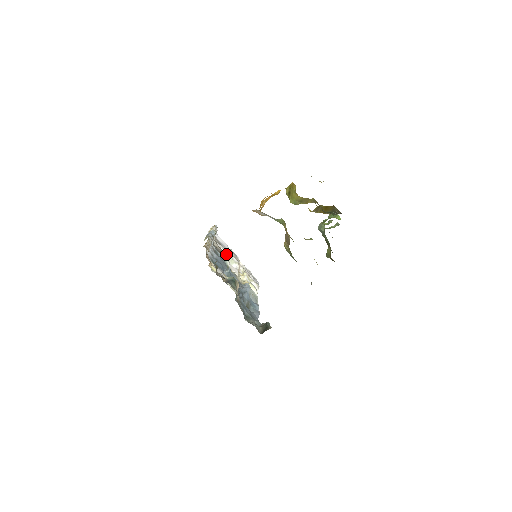
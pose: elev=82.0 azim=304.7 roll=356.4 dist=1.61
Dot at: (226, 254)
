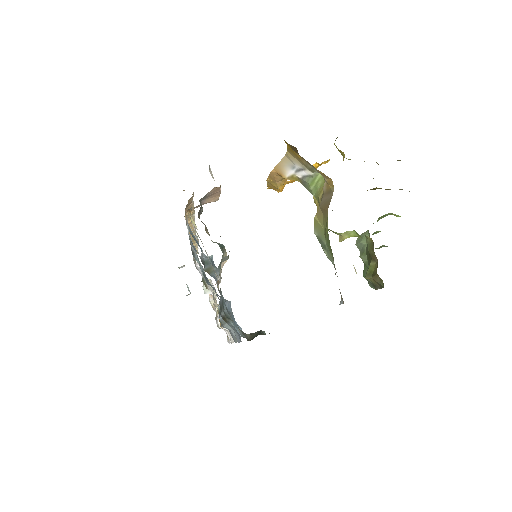
Dot at: occluded
